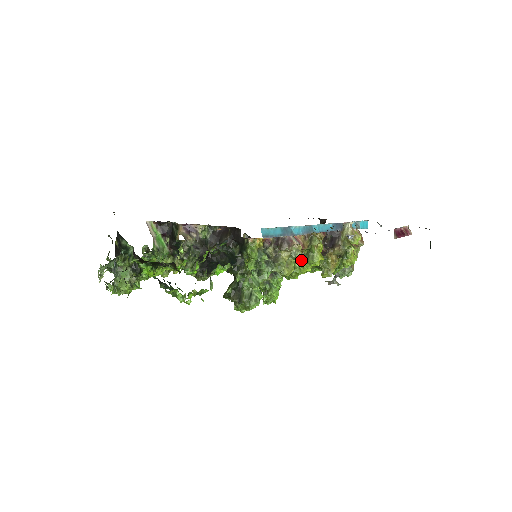
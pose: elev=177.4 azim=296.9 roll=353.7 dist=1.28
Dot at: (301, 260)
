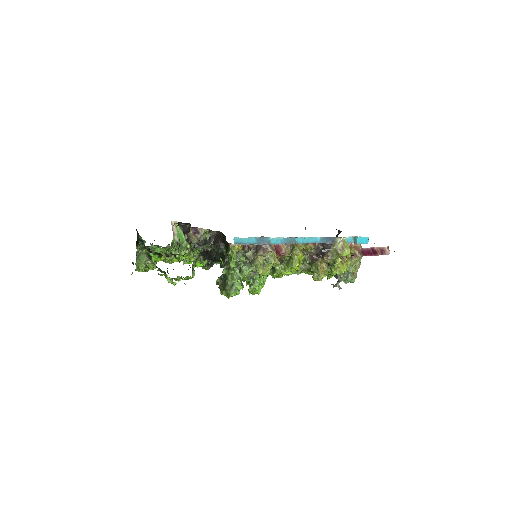
Dot at: (272, 264)
